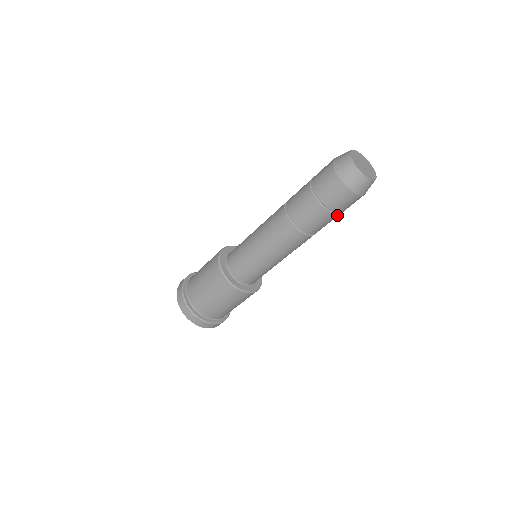
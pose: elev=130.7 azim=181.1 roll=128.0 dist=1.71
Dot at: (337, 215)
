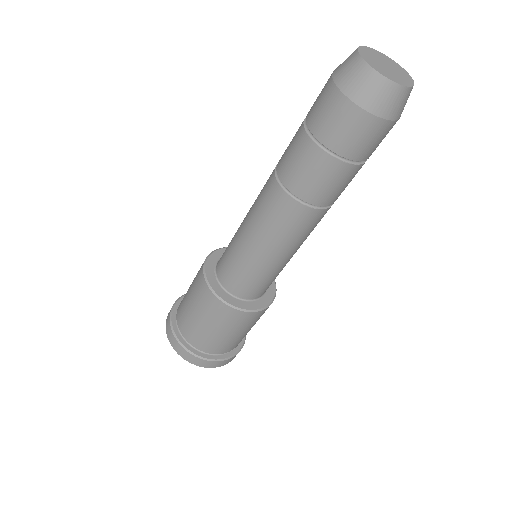
Dot at: (336, 160)
